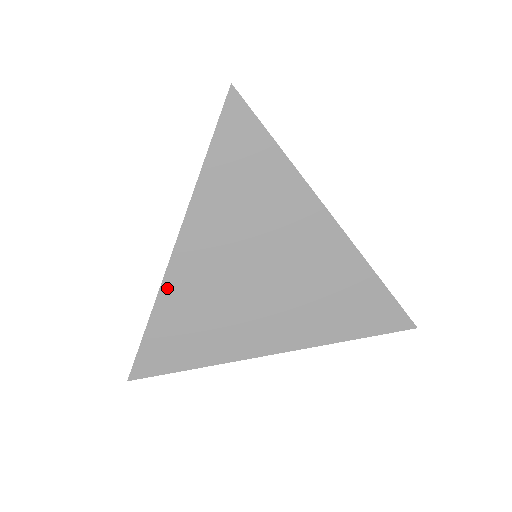
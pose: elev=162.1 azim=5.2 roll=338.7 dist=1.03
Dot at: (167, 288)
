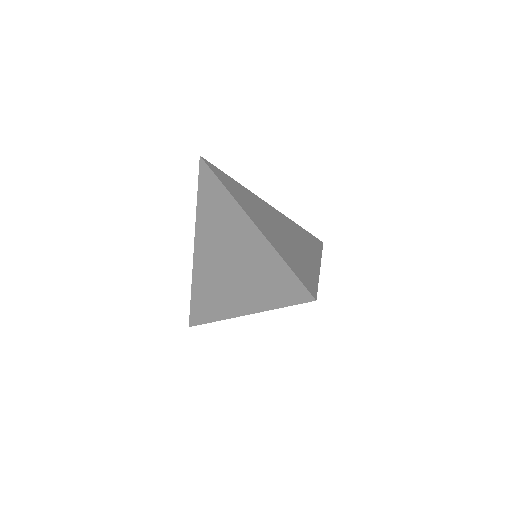
Dot at: (195, 271)
